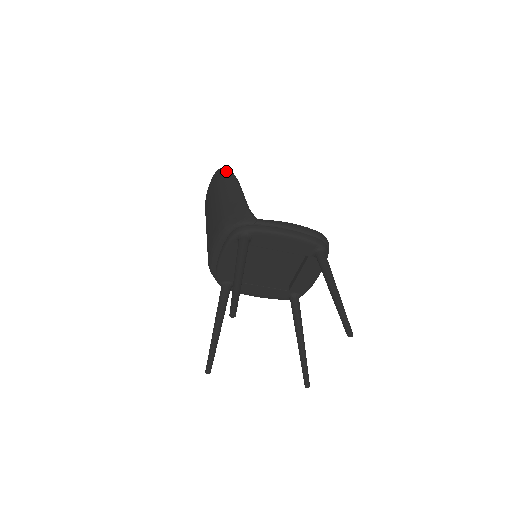
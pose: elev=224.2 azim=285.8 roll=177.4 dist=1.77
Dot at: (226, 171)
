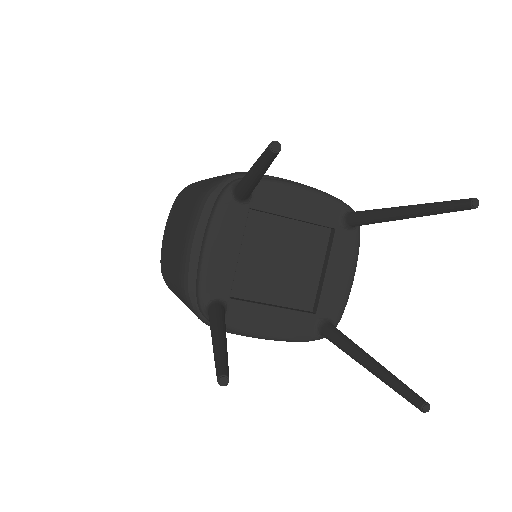
Dot at: (192, 184)
